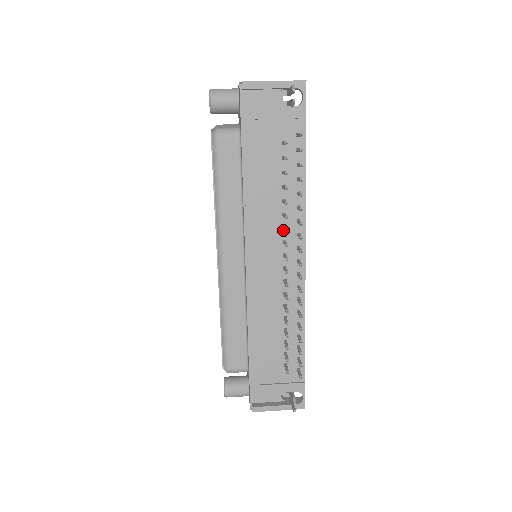
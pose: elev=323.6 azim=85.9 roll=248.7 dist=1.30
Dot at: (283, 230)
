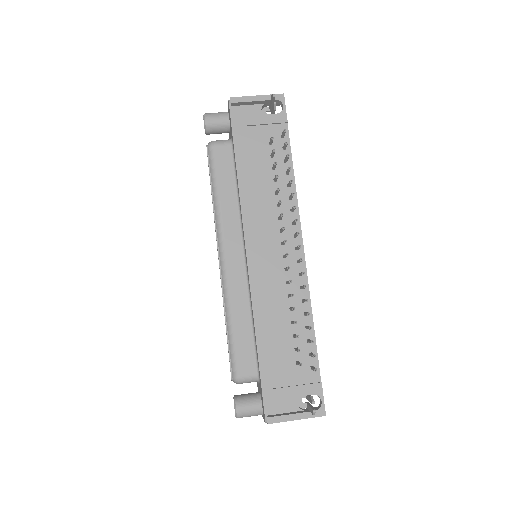
Dot at: (279, 220)
